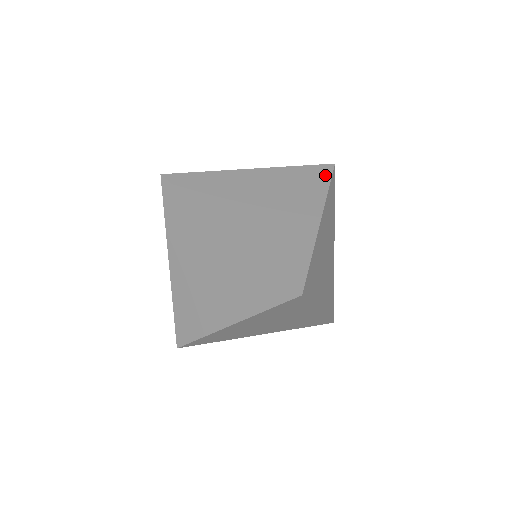
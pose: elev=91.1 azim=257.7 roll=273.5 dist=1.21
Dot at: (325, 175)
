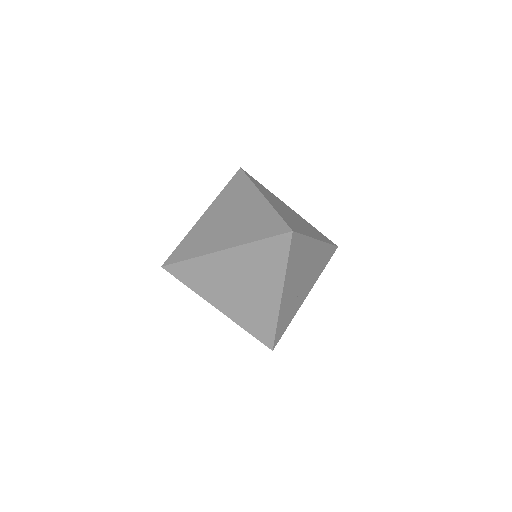
Dot at: (330, 242)
